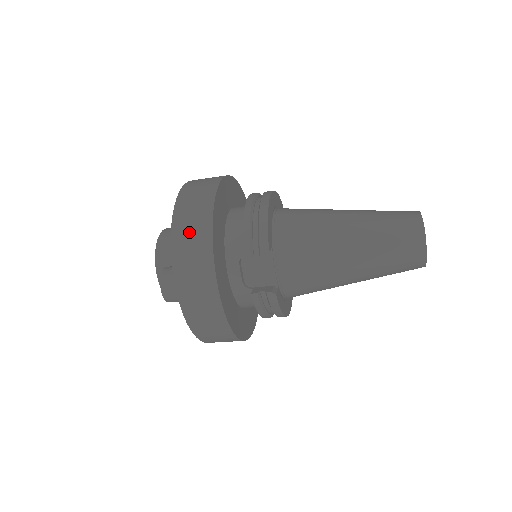
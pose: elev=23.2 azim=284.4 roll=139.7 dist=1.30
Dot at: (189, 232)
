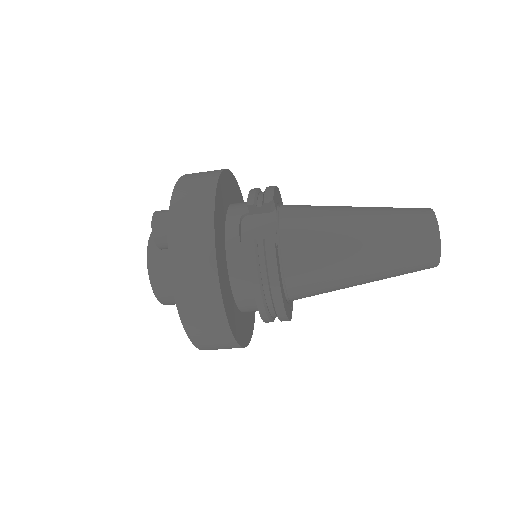
Dot at: (197, 176)
